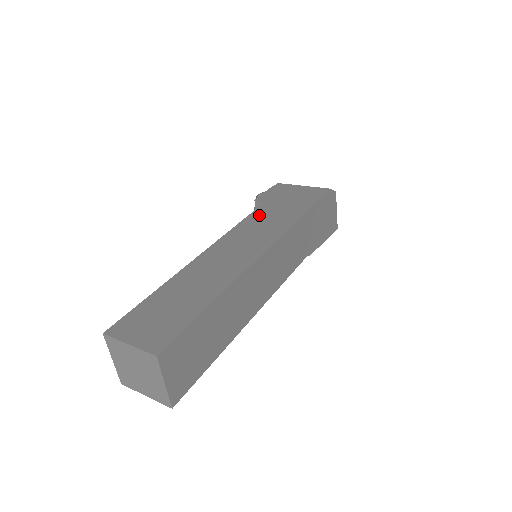
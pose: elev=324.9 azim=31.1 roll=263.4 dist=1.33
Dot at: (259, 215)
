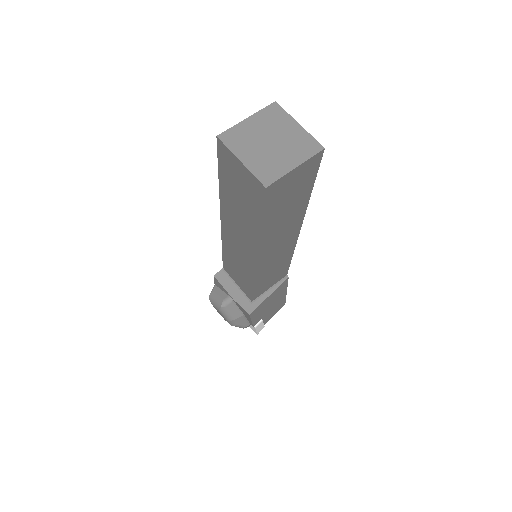
Dot at: occluded
